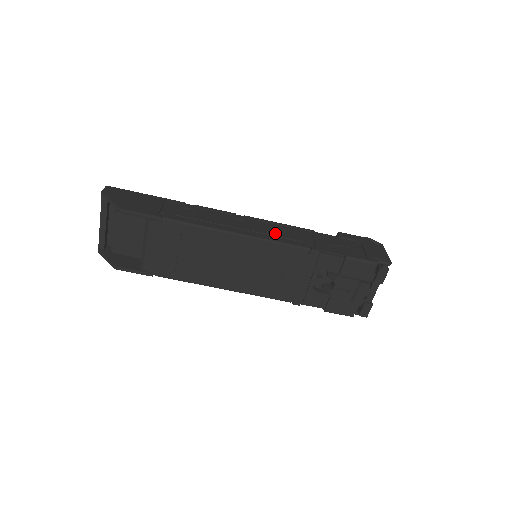
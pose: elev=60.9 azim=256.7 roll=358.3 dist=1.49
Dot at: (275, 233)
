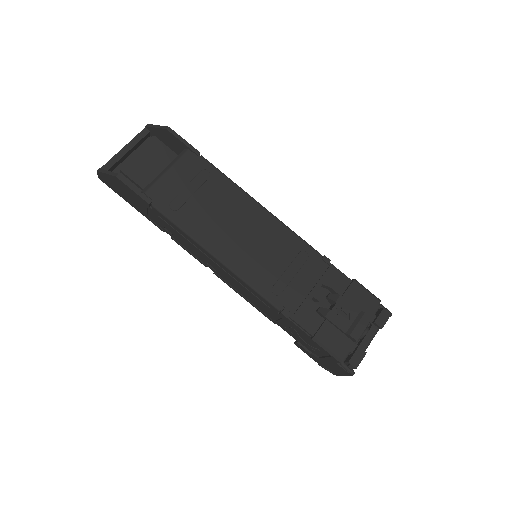
Dot at: occluded
